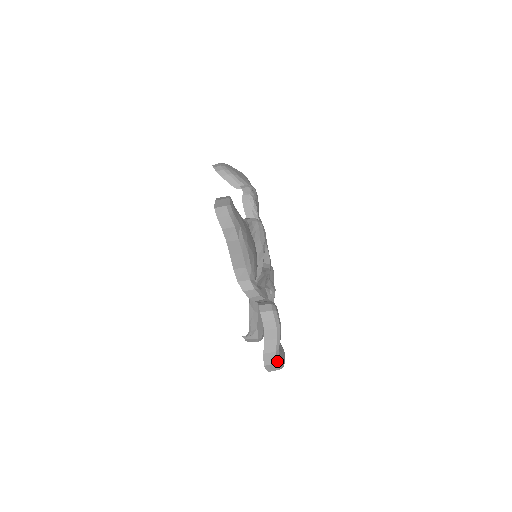
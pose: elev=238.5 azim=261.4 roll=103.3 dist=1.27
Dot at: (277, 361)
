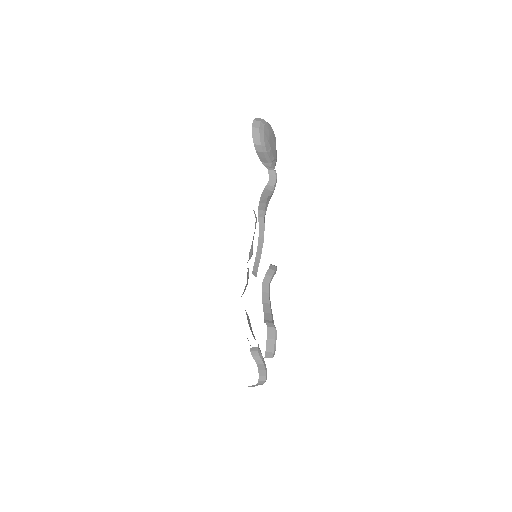
Dot at: occluded
